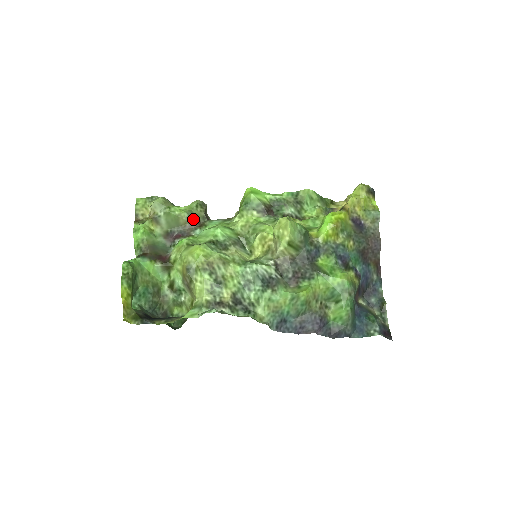
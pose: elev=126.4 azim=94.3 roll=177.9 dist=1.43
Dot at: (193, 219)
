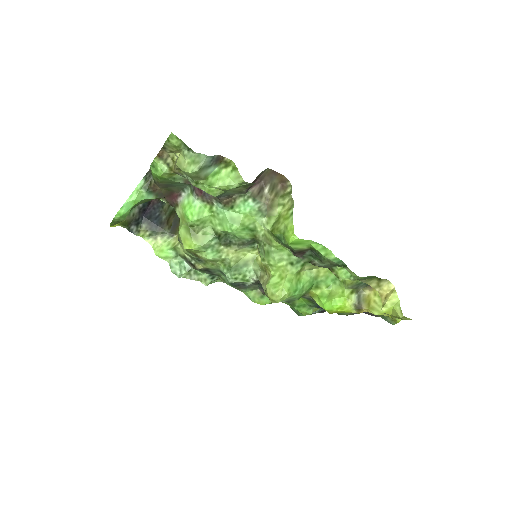
Dot at: (223, 195)
